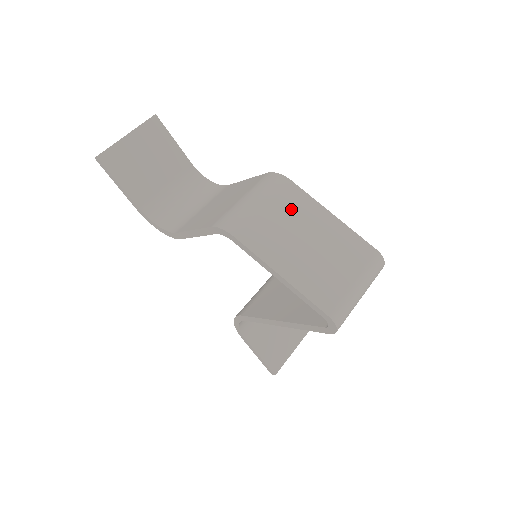
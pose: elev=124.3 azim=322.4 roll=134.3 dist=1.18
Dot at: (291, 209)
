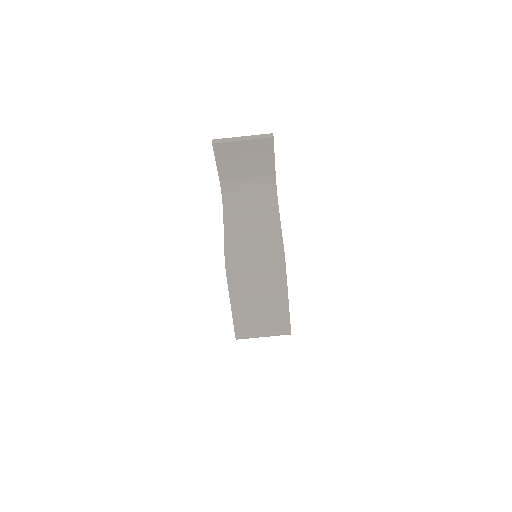
Dot at: (269, 283)
